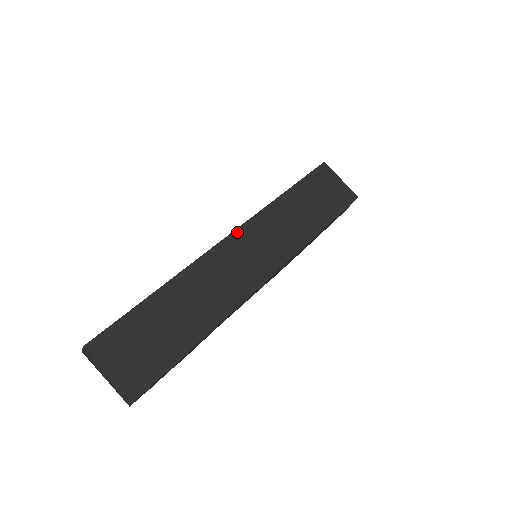
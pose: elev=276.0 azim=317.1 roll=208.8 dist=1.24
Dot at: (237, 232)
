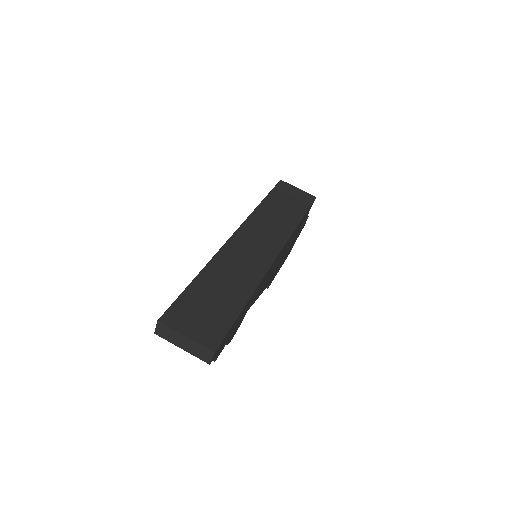
Dot at: (240, 230)
